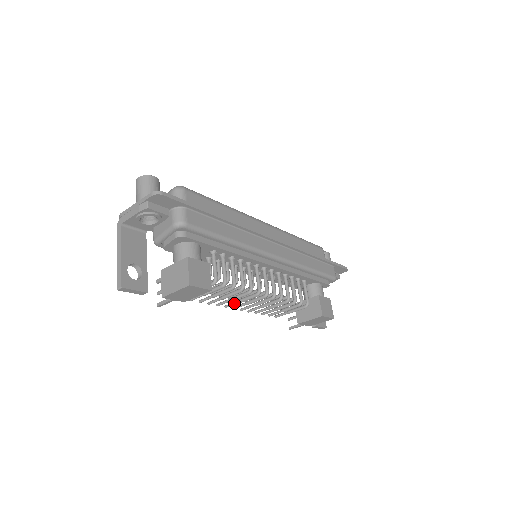
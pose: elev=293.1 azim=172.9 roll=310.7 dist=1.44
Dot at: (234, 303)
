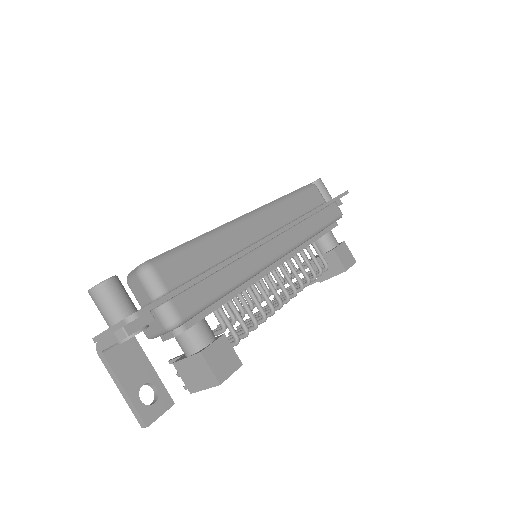
Dot at: occluded
